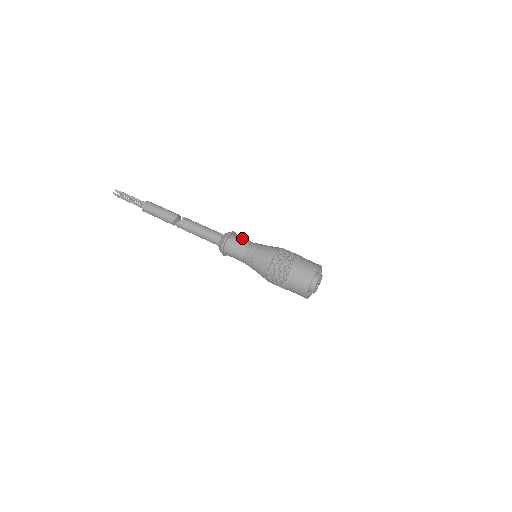
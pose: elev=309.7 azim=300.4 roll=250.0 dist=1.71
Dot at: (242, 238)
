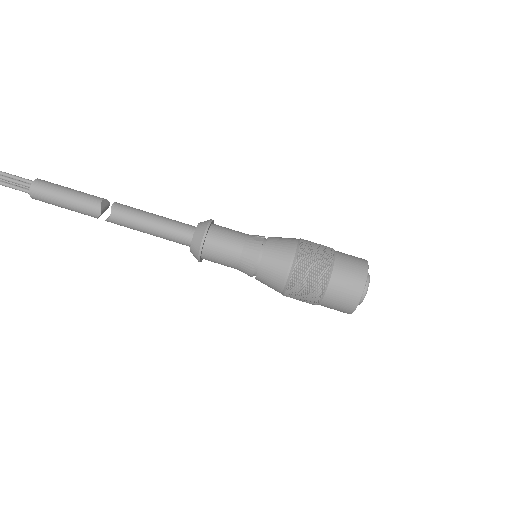
Dot at: (225, 240)
